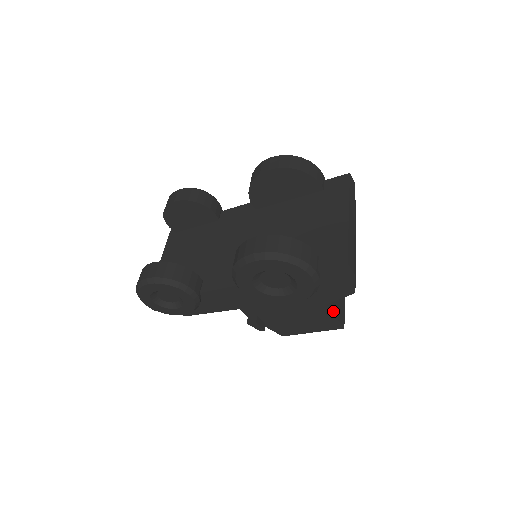
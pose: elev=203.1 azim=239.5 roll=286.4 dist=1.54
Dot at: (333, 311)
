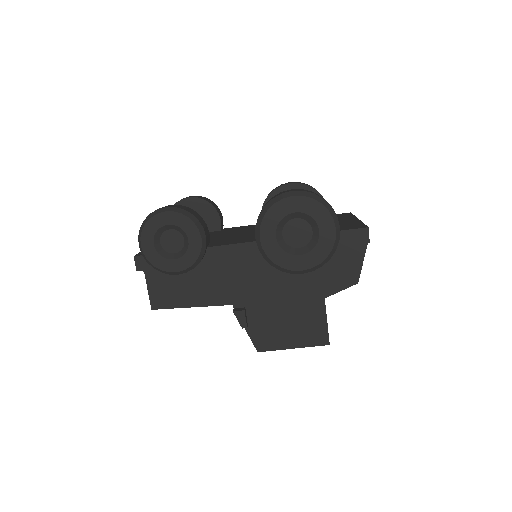
Dot at: (326, 314)
